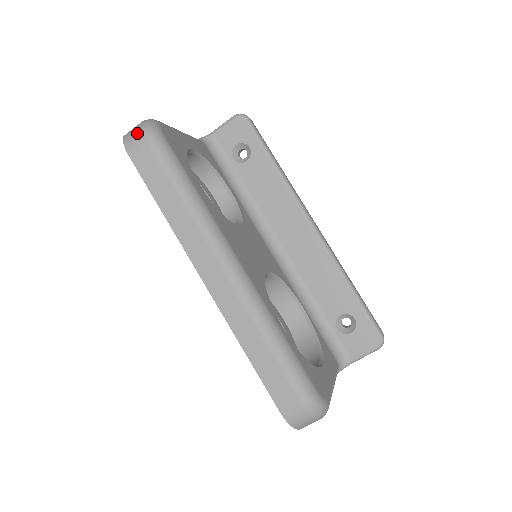
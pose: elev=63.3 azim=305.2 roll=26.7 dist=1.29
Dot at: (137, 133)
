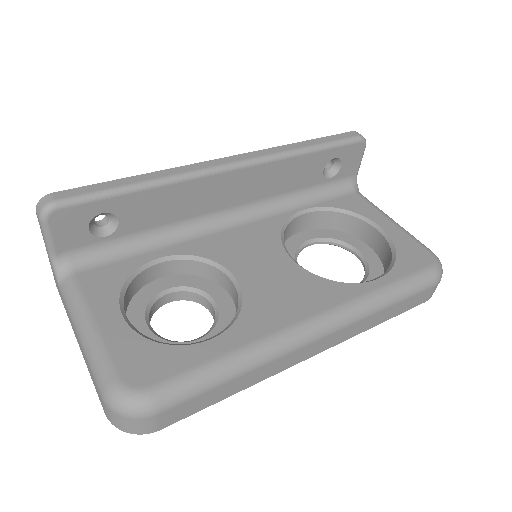
Dot at: (138, 423)
